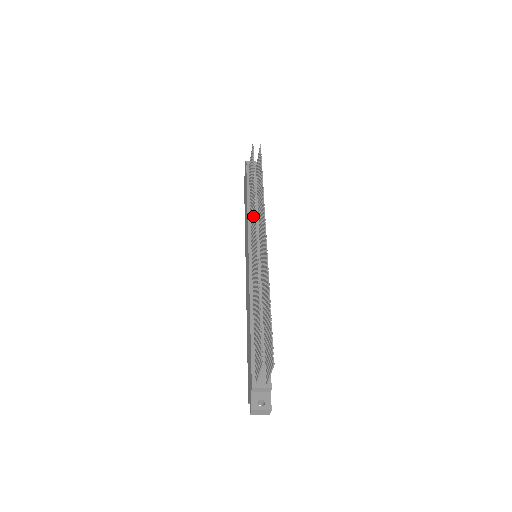
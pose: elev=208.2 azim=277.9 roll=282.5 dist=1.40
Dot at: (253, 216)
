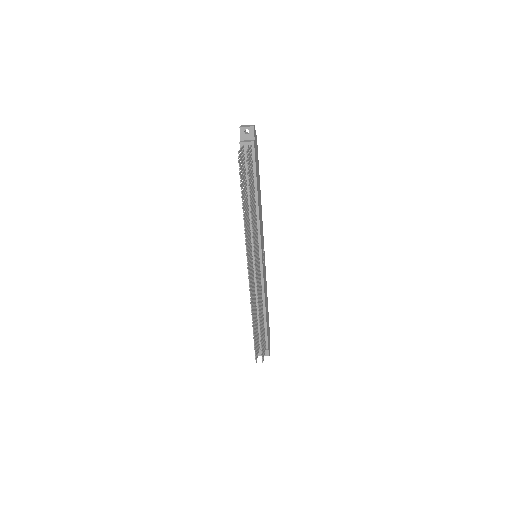
Dot at: (247, 240)
